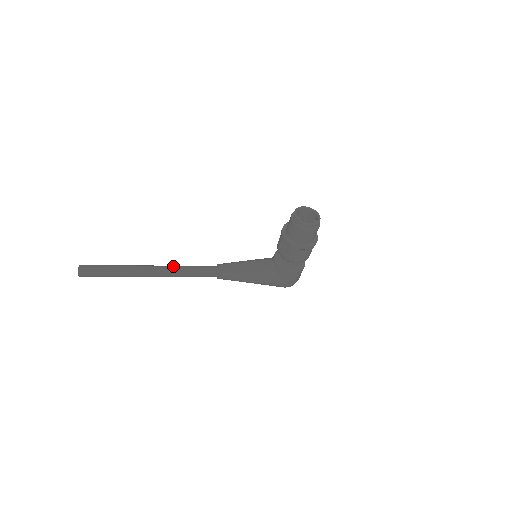
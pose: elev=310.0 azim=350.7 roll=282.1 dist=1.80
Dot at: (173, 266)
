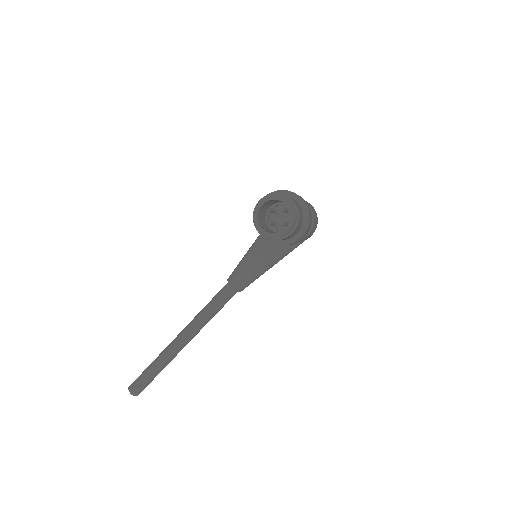
Dot at: (194, 323)
